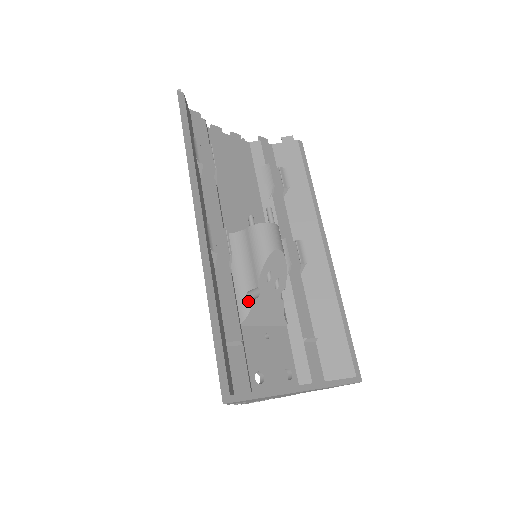
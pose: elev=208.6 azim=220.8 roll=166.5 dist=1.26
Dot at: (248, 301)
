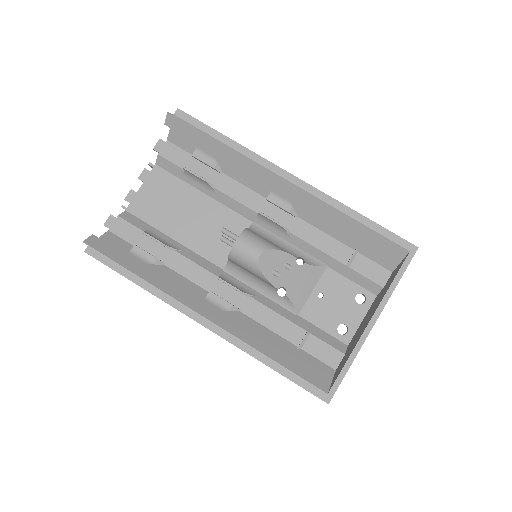
Dot at: (284, 298)
